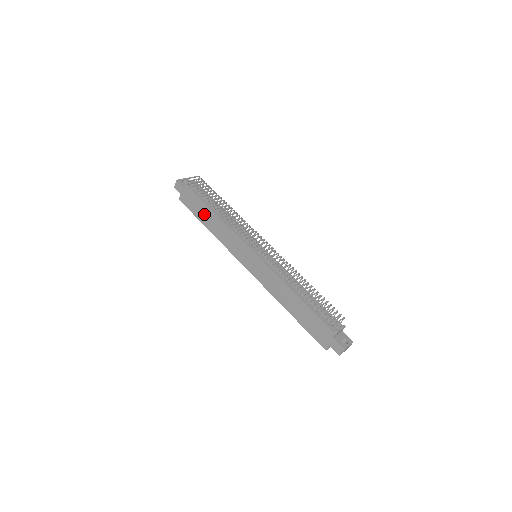
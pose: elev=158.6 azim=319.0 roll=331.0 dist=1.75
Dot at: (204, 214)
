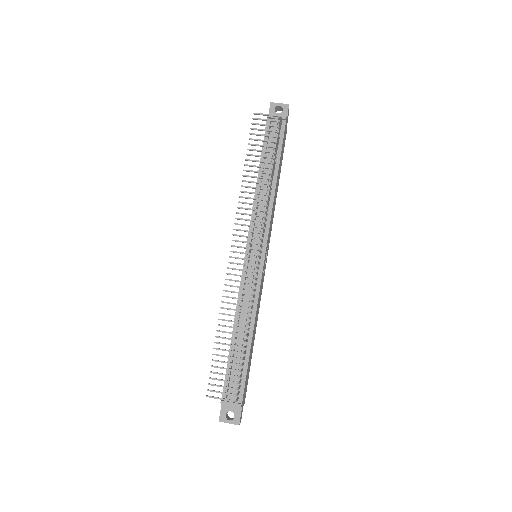
Dot at: occluded
